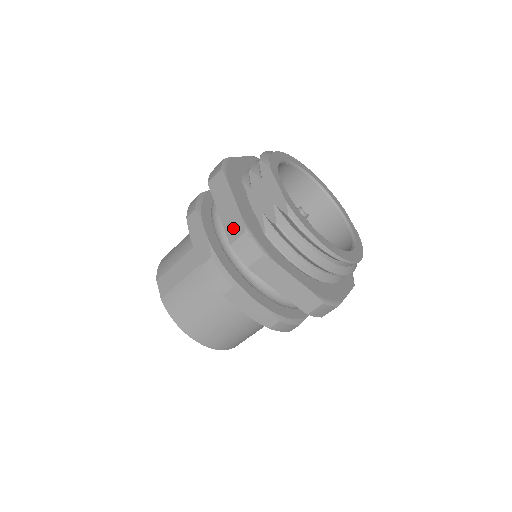
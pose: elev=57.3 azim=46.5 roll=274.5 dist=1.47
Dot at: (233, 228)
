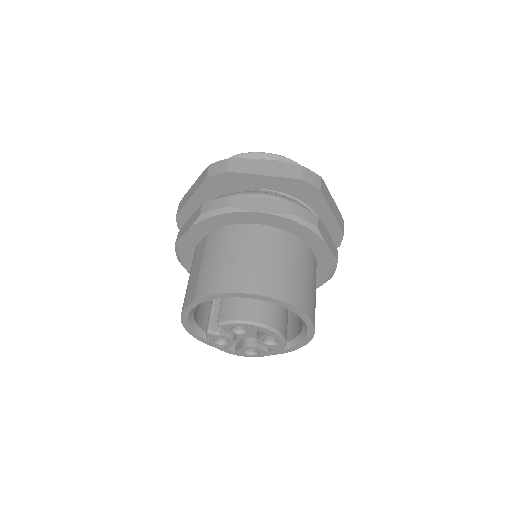
Dot at: (202, 178)
